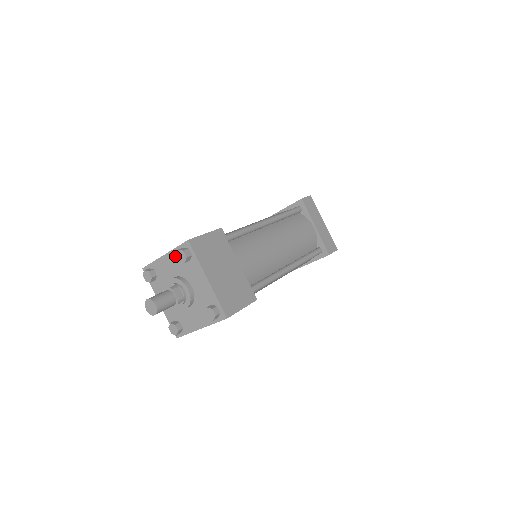
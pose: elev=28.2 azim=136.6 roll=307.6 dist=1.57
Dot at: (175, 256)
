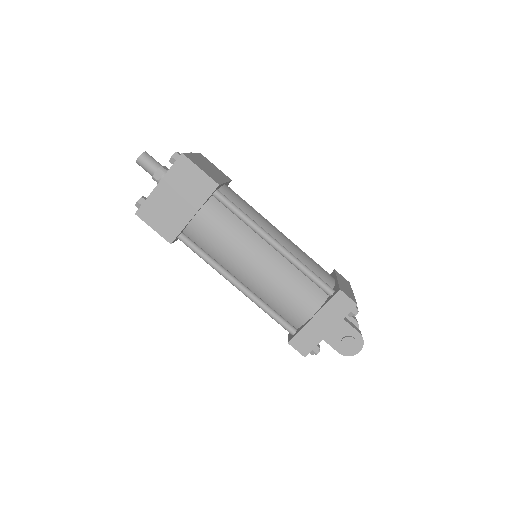
Dot at: occluded
